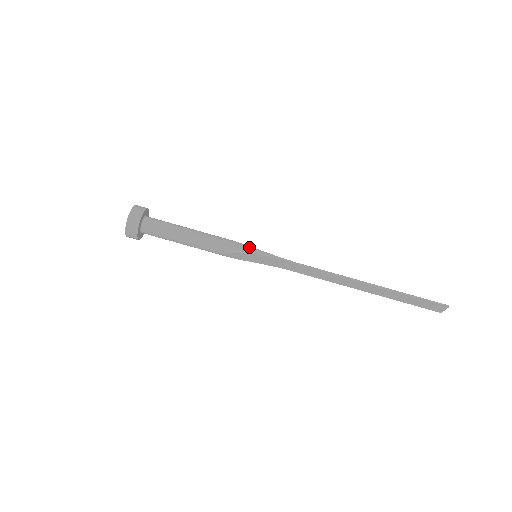
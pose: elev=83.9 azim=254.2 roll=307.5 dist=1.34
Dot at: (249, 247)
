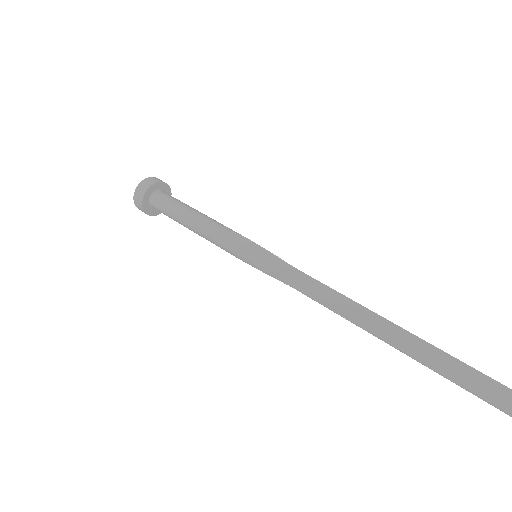
Dot at: occluded
